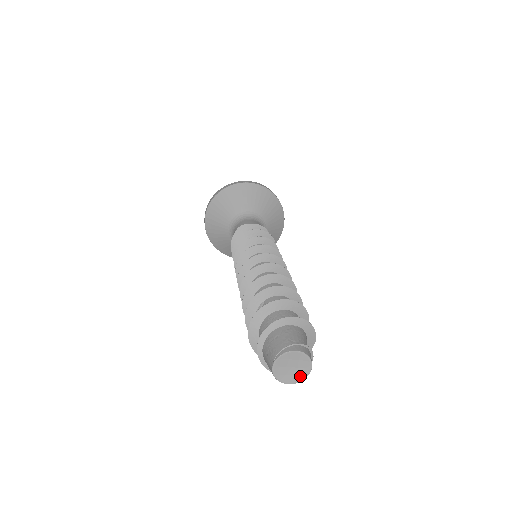
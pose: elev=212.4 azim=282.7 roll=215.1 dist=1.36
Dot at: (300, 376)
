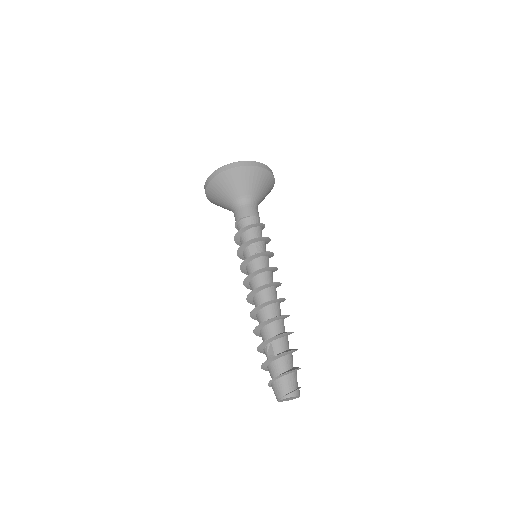
Dot at: (292, 399)
